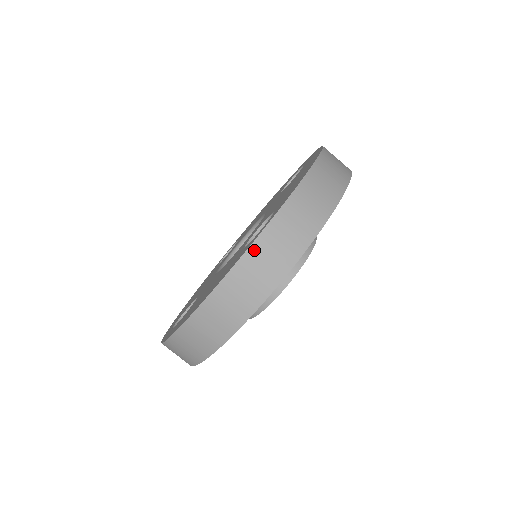
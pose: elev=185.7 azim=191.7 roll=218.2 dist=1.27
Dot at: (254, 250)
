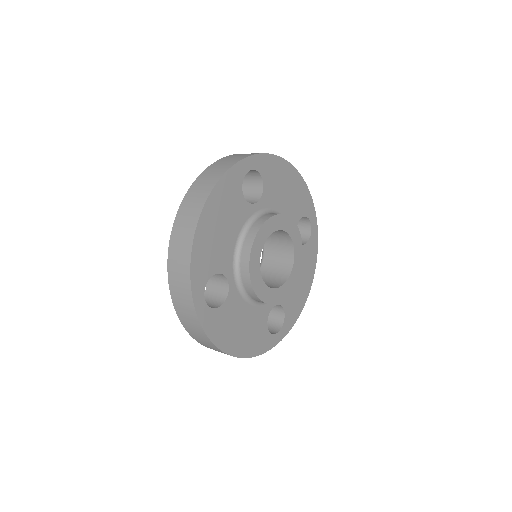
Dot at: (181, 318)
